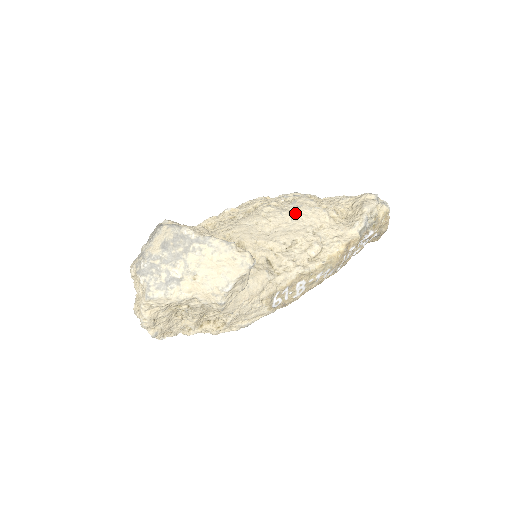
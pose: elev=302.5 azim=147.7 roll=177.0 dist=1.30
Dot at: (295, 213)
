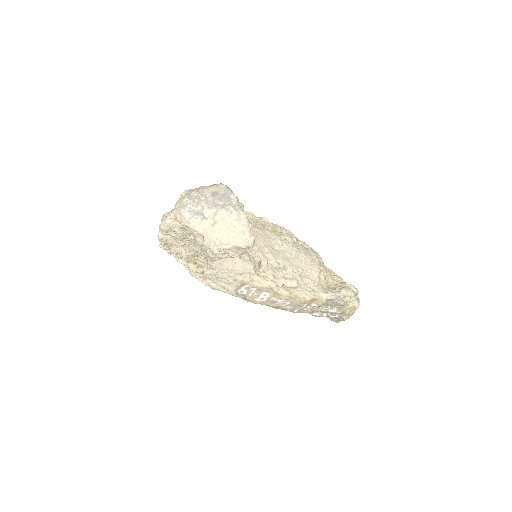
Dot at: (301, 254)
